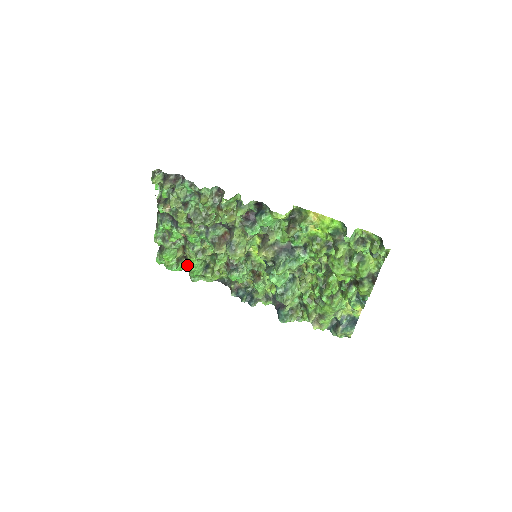
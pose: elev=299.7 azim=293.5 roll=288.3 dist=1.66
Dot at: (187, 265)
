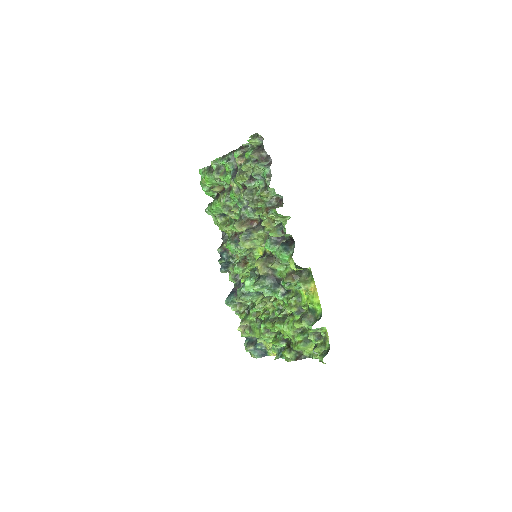
Dot at: (213, 201)
